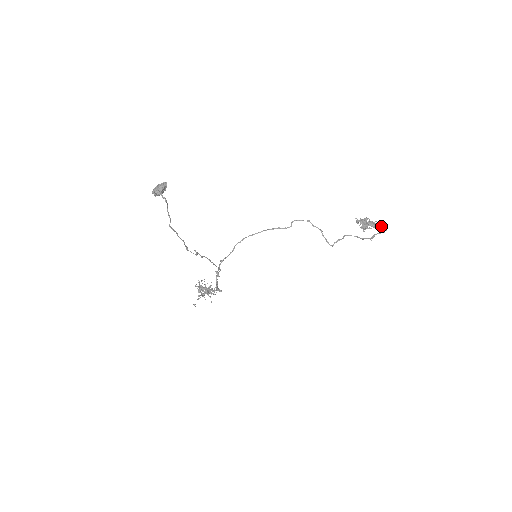
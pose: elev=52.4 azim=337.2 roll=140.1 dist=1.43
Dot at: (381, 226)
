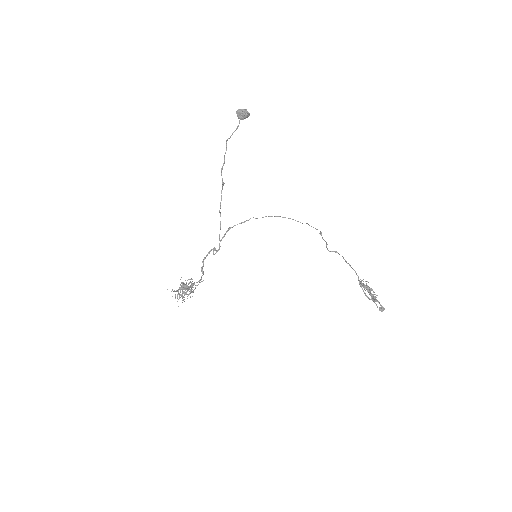
Dot at: occluded
